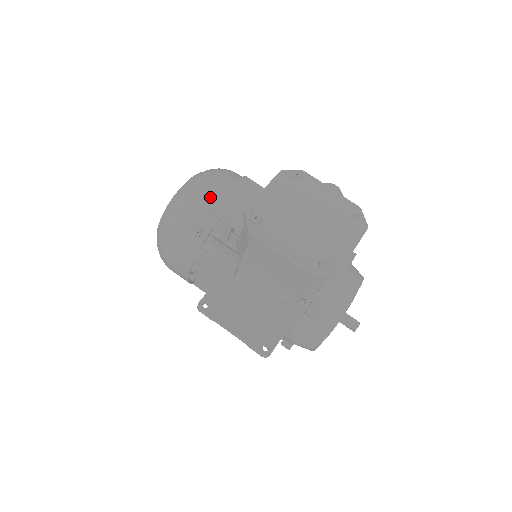
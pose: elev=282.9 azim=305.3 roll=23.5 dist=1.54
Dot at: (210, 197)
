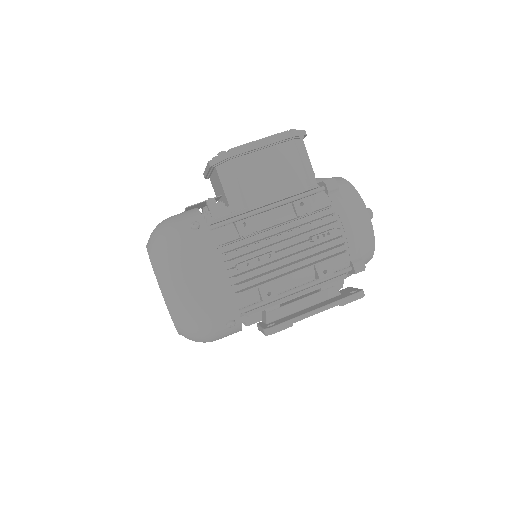
Dot at: (176, 215)
